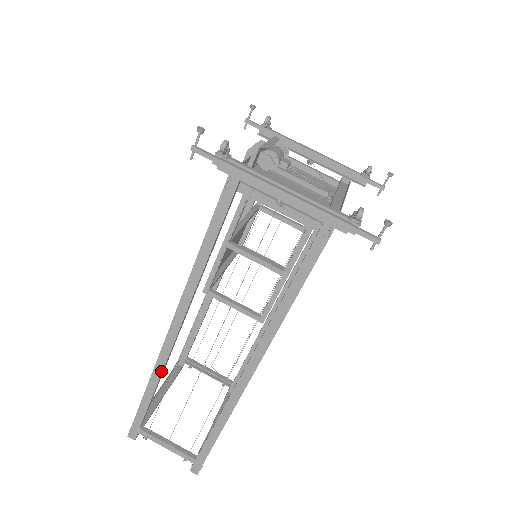
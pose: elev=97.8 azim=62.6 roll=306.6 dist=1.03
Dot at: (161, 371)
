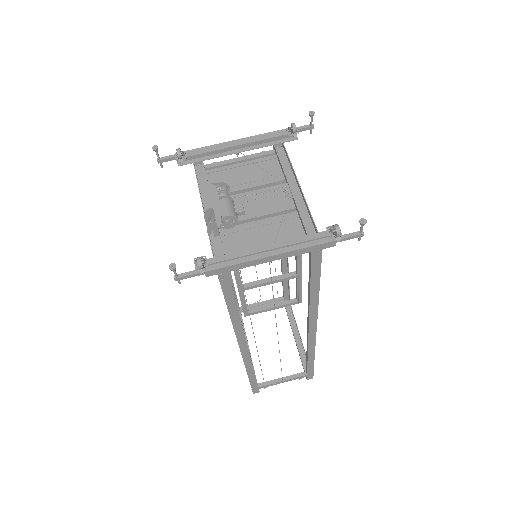
Dot at: (251, 364)
